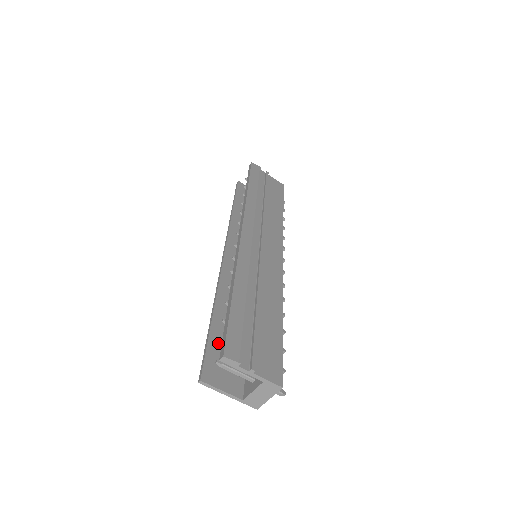
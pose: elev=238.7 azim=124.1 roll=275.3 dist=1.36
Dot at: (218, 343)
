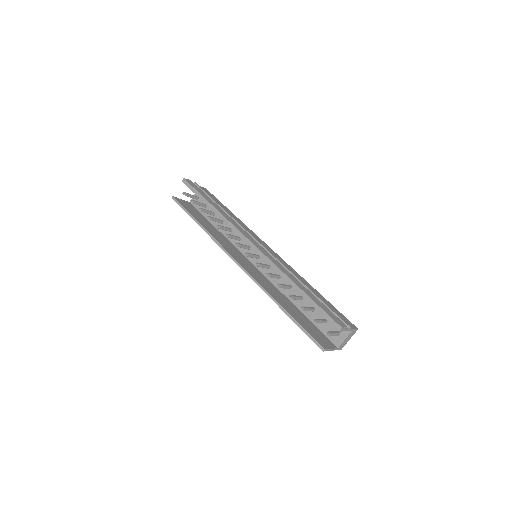
Dot at: (303, 324)
